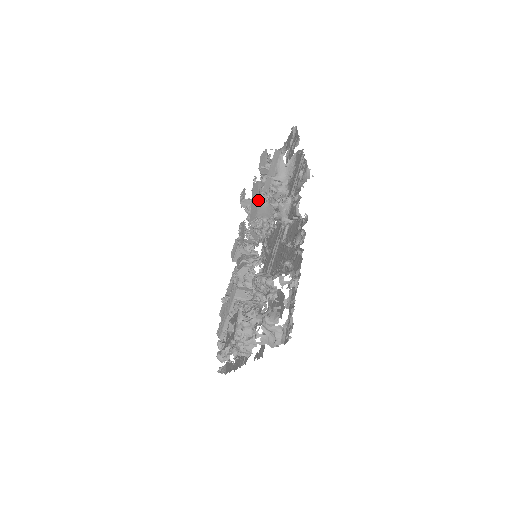
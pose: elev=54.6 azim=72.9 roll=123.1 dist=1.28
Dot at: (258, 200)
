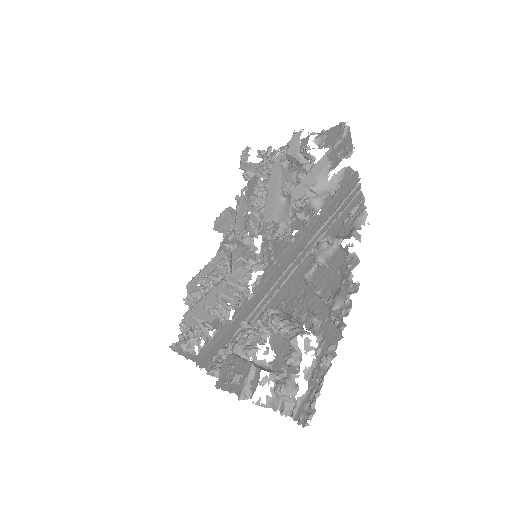
Dot at: (277, 194)
